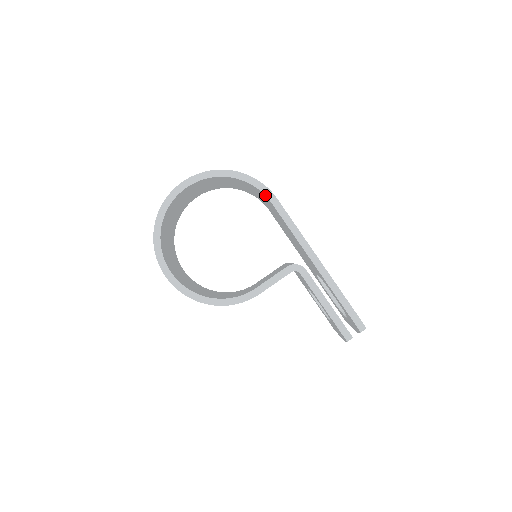
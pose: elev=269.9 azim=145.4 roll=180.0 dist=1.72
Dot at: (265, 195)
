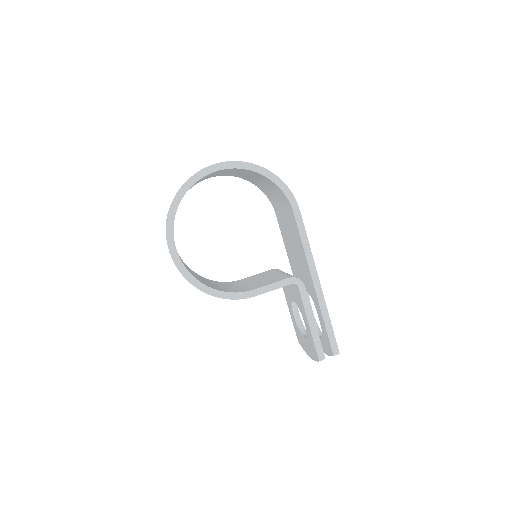
Dot at: (290, 204)
